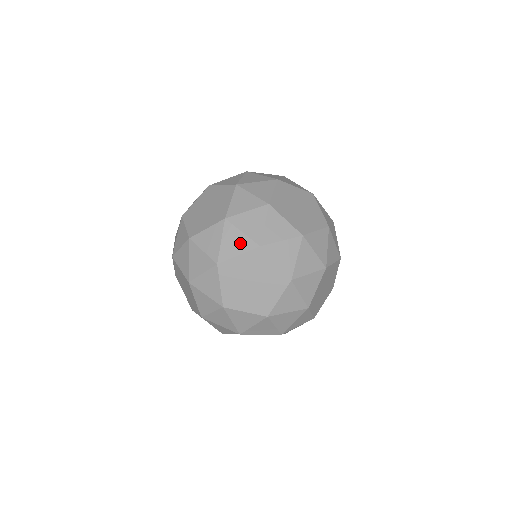
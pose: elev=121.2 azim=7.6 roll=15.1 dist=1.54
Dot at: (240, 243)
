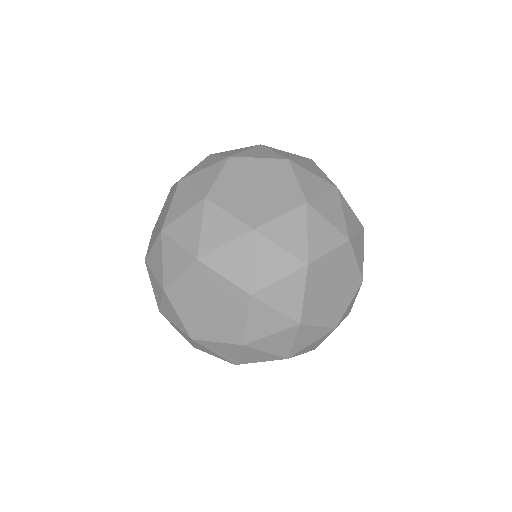
Dot at: (267, 154)
